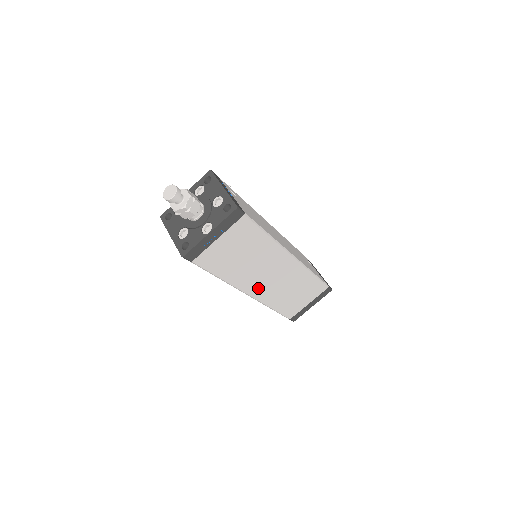
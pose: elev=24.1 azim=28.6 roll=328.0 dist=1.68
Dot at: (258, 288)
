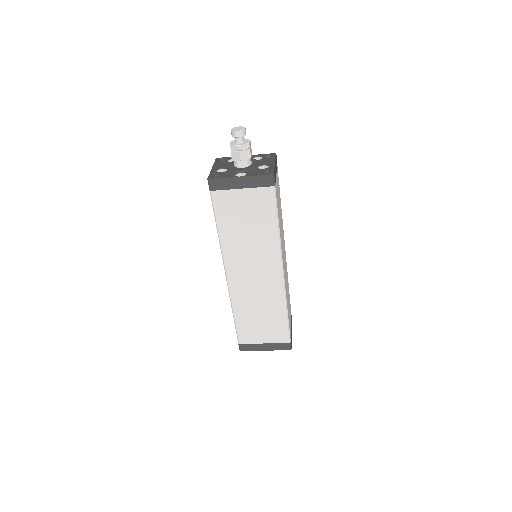
Dot at: (237, 276)
